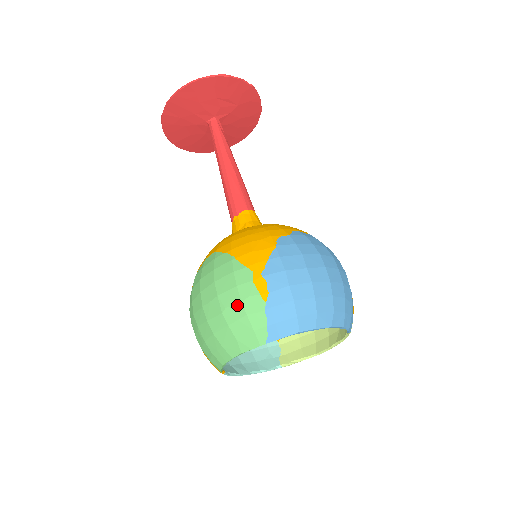
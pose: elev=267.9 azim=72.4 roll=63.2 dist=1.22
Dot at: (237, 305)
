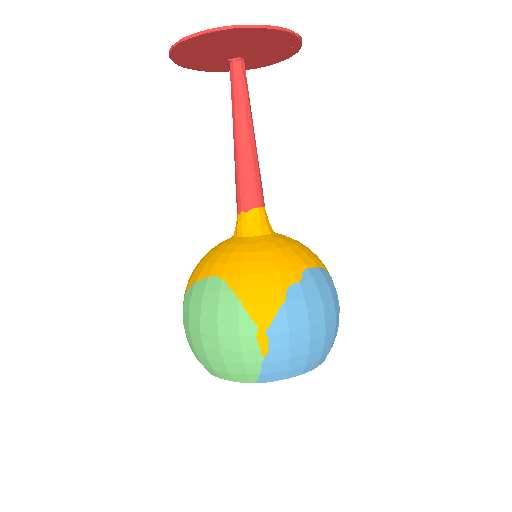
Dot at: (236, 352)
